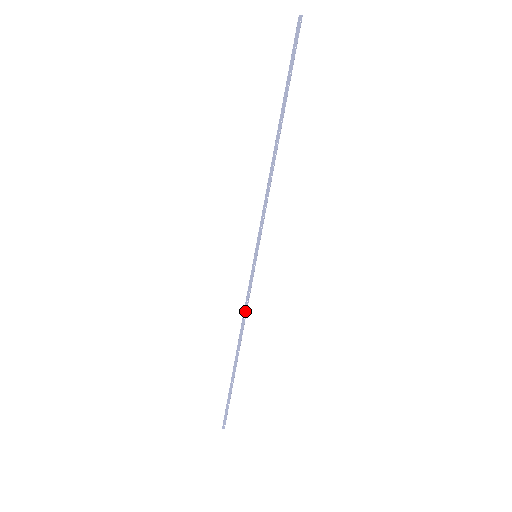
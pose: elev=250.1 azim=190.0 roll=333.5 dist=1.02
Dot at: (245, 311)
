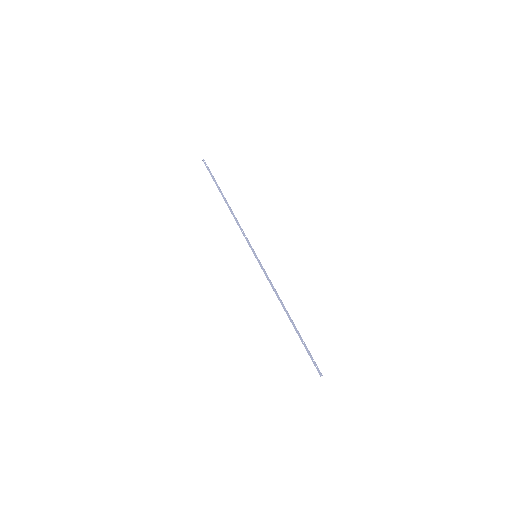
Dot at: (273, 287)
